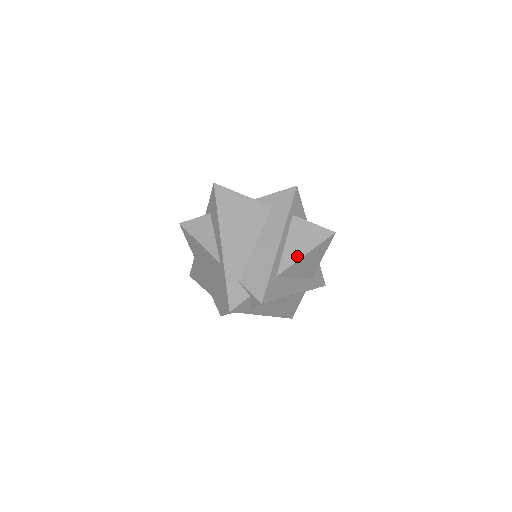
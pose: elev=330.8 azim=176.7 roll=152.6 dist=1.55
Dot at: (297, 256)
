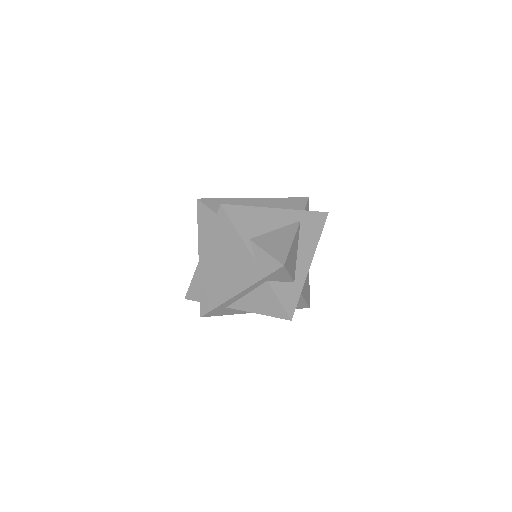
Dot at: (250, 309)
